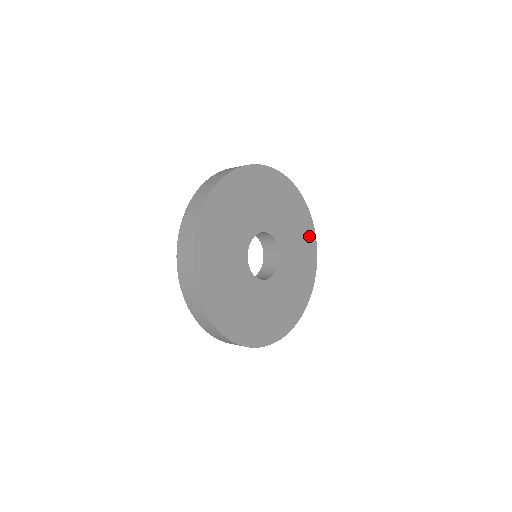
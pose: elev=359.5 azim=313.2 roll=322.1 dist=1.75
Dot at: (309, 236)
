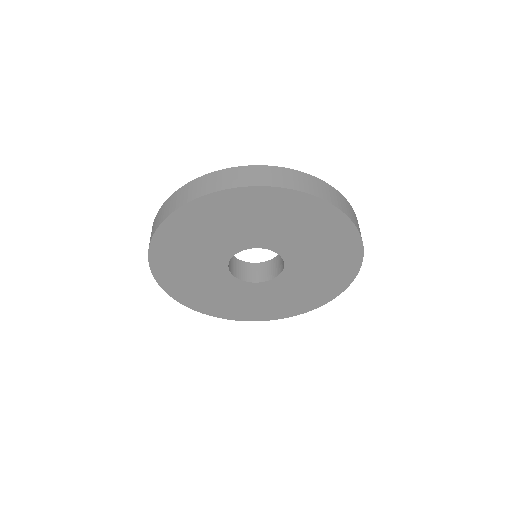
Dot at: (319, 213)
